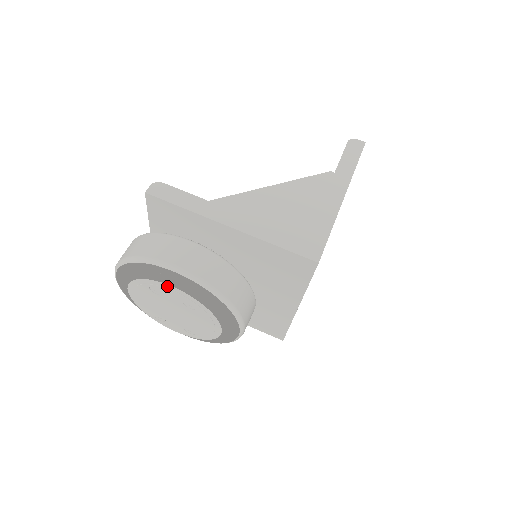
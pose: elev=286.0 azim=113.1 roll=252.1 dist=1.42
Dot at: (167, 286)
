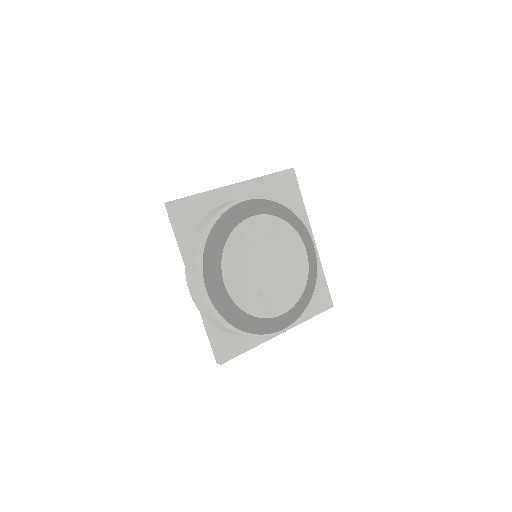
Dot at: (249, 221)
